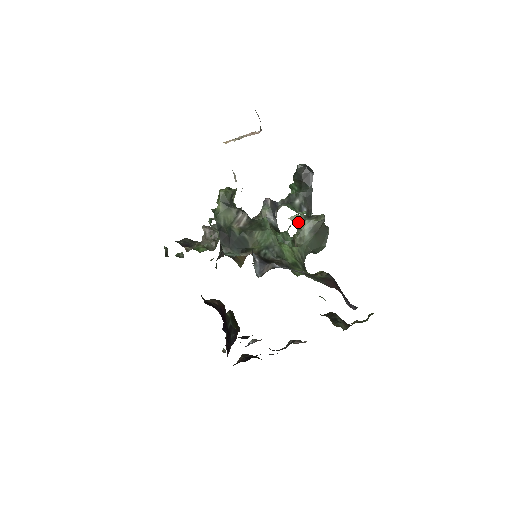
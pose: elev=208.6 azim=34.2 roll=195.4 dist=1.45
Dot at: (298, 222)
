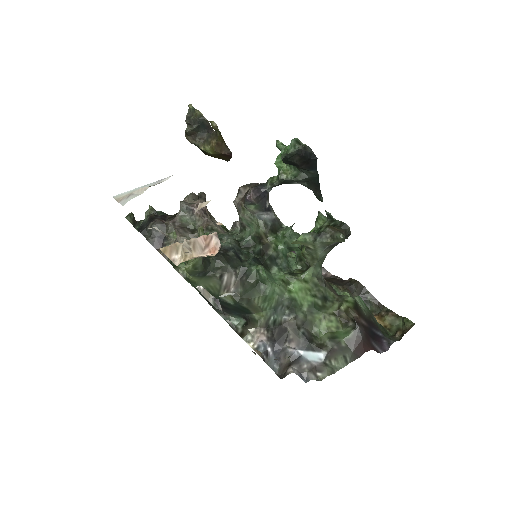
Dot at: (306, 244)
